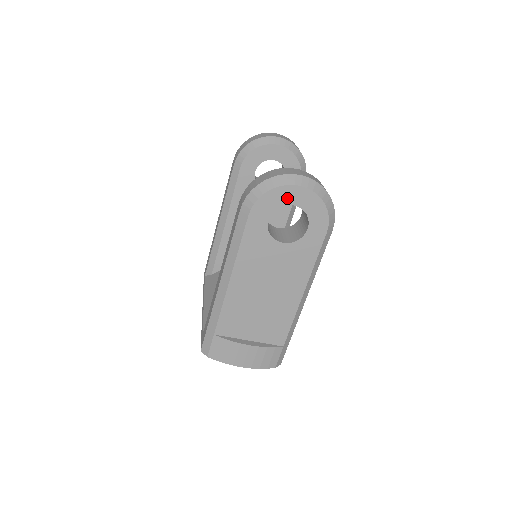
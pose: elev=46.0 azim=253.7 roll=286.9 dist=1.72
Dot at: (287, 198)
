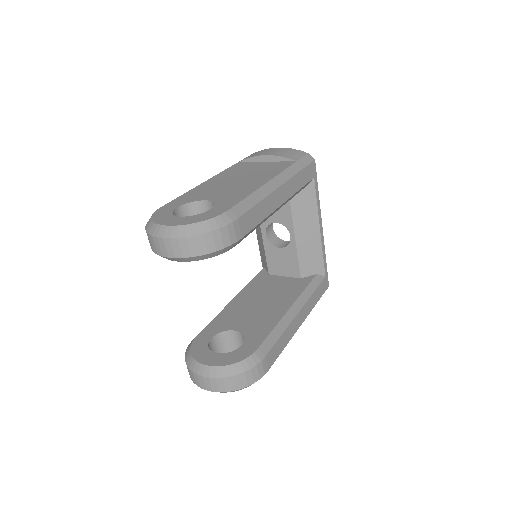
Dot at: occluded
